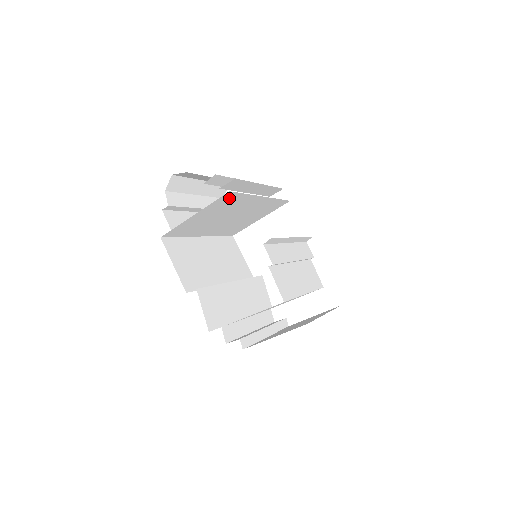
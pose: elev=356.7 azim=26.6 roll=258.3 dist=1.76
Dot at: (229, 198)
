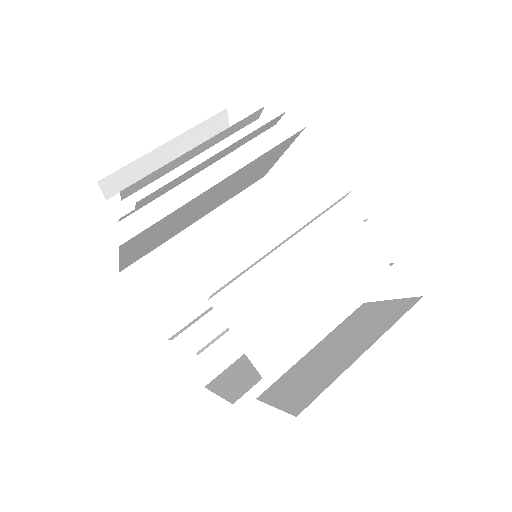
Dot at: (141, 235)
